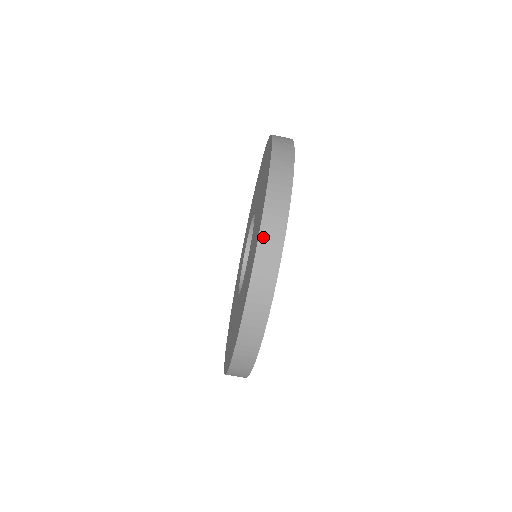
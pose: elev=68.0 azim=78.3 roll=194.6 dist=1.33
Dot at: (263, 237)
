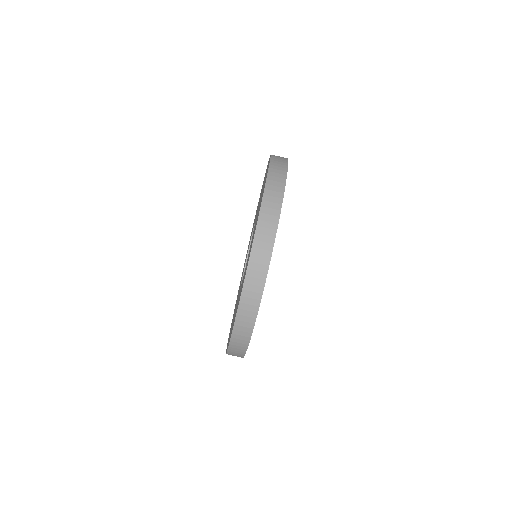
Dot at: (238, 323)
